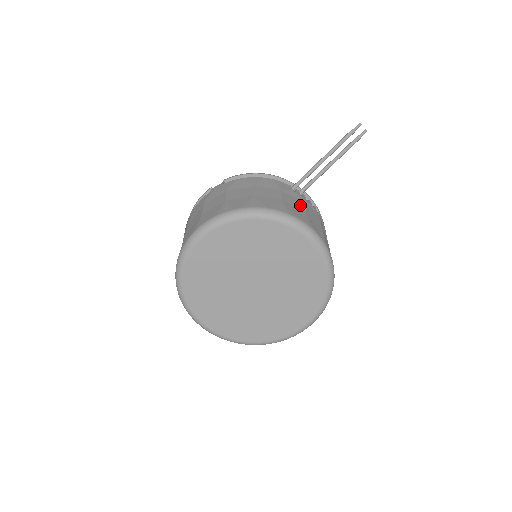
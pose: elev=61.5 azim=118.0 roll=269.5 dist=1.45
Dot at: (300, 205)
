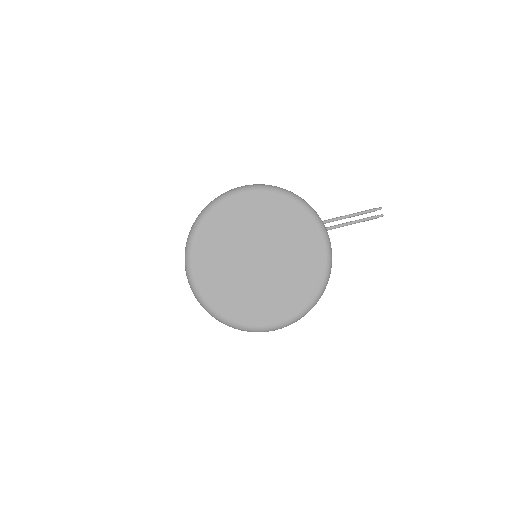
Dot at: occluded
